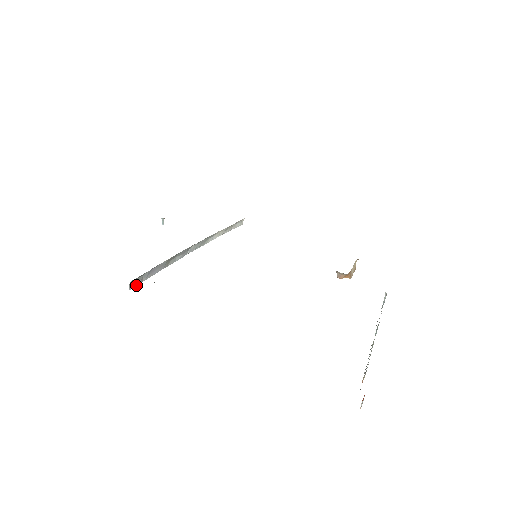
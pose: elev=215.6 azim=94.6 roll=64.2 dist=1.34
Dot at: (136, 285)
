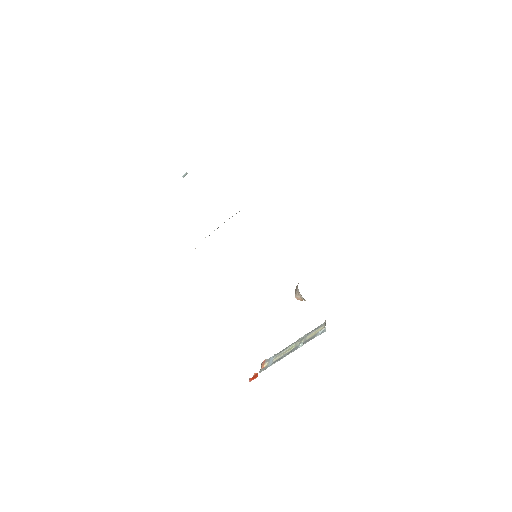
Dot at: occluded
